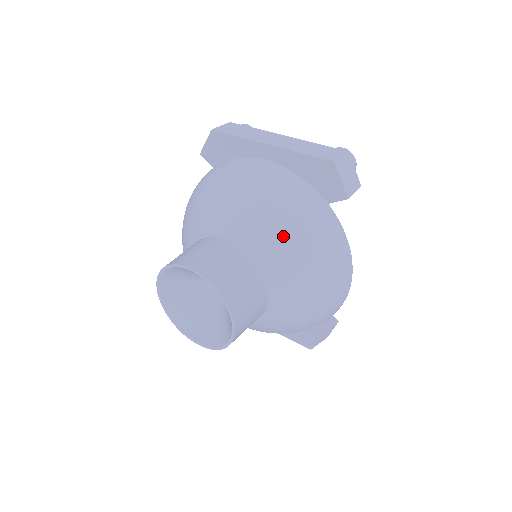
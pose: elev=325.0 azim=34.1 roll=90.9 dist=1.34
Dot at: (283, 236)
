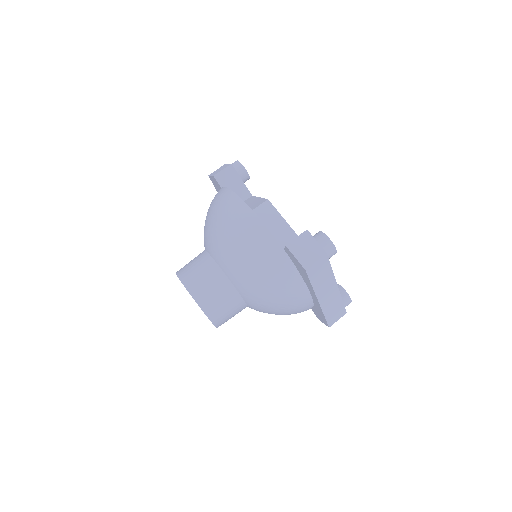
Dot at: occluded
